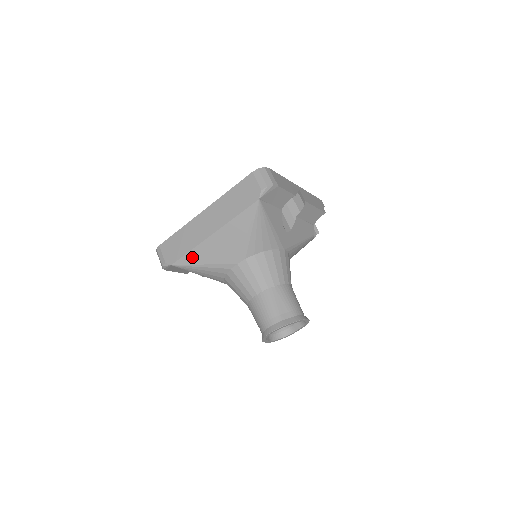
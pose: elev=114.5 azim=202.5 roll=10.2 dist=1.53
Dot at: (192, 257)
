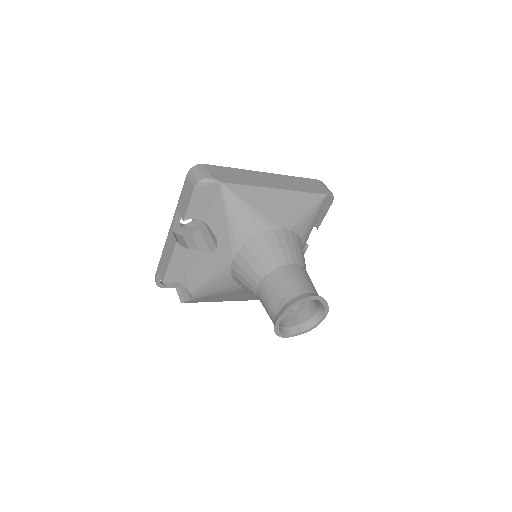
Dot at: (246, 191)
